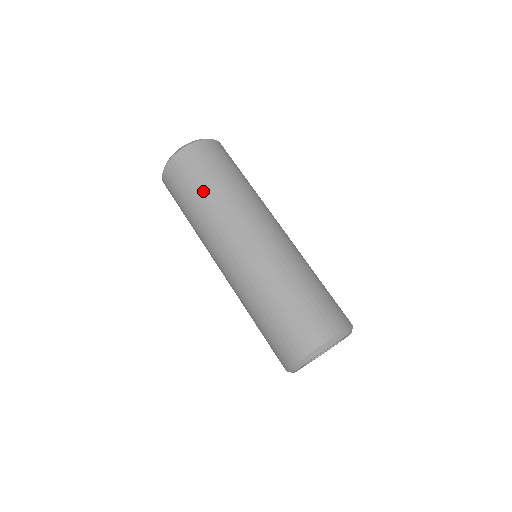
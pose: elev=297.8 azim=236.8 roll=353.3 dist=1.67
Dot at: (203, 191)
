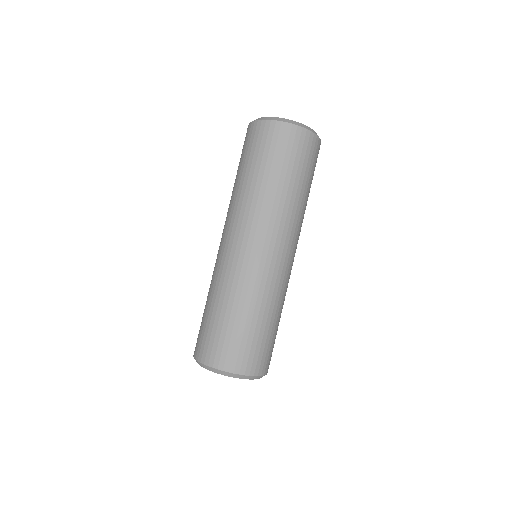
Dot at: (246, 173)
